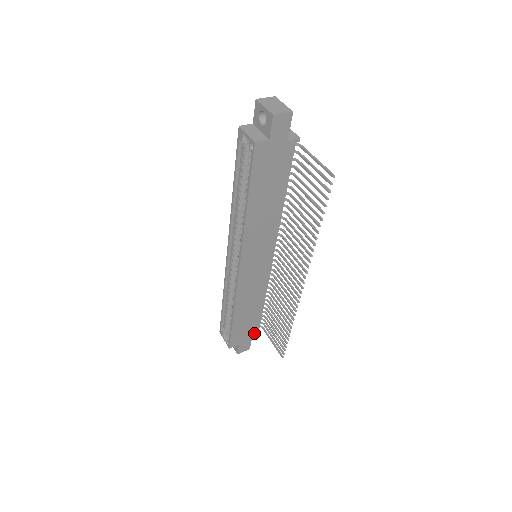
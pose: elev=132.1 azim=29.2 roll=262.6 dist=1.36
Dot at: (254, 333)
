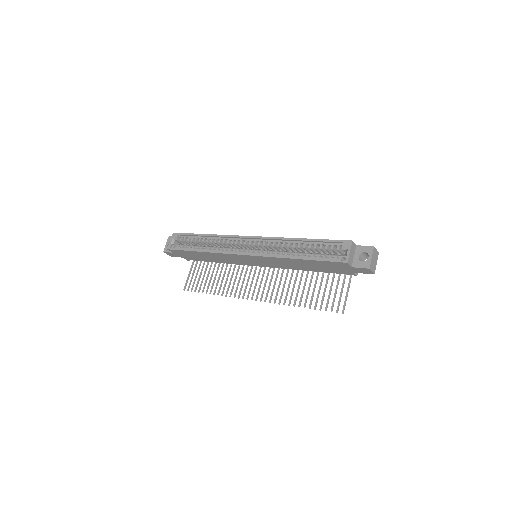
Dot at: (187, 258)
